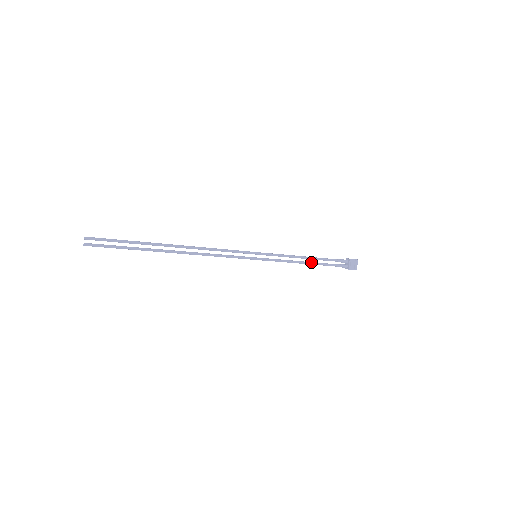
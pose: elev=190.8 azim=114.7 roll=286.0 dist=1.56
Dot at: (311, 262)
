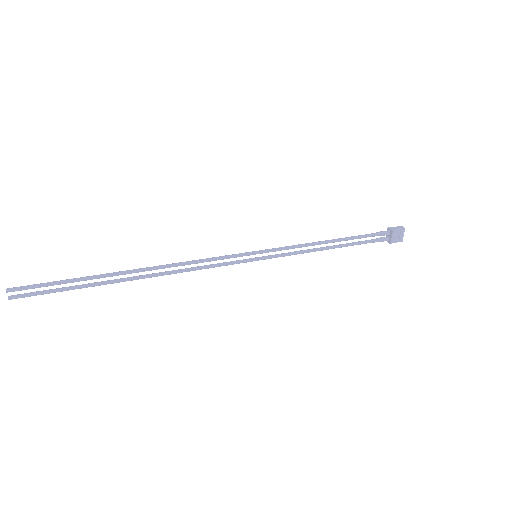
Dot at: (336, 246)
